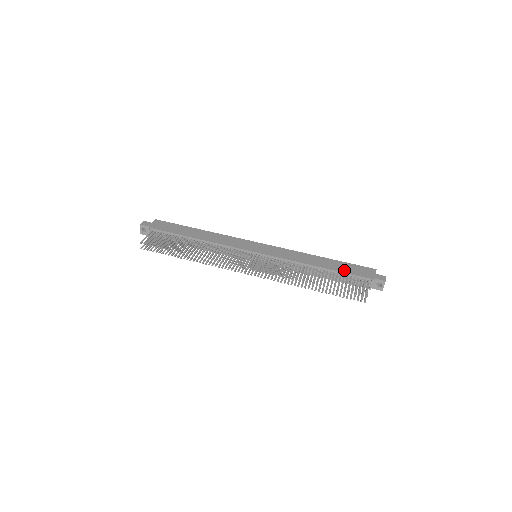
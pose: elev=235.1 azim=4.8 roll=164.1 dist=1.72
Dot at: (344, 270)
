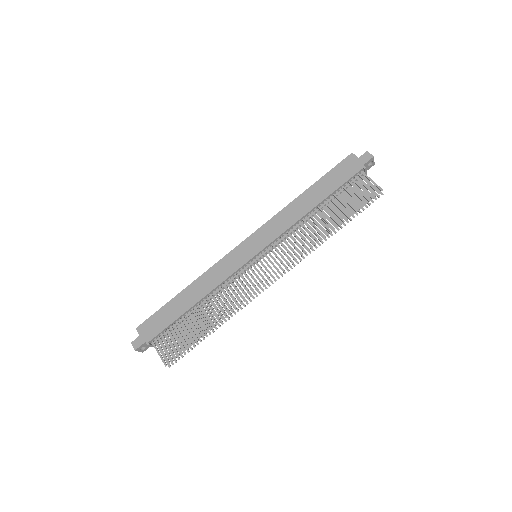
Dot at: (335, 185)
